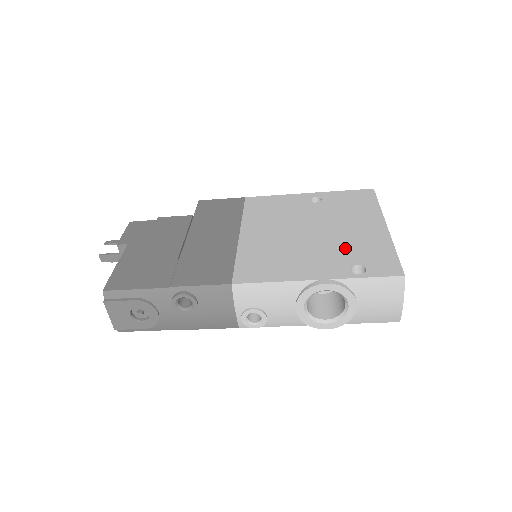
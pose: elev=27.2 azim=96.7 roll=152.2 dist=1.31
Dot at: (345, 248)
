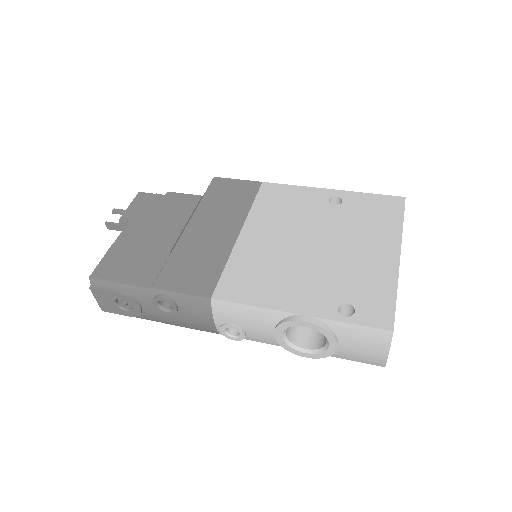
Dot at: (343, 277)
